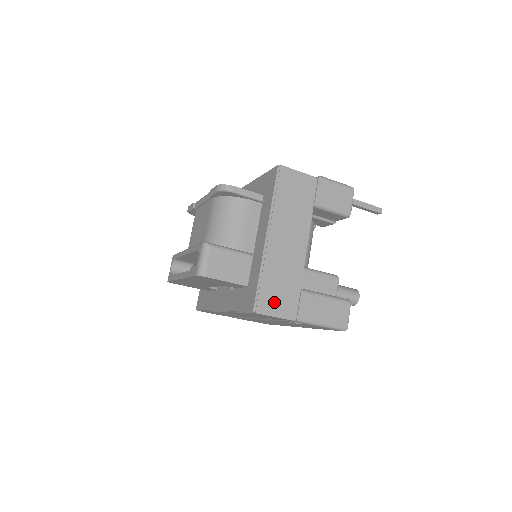
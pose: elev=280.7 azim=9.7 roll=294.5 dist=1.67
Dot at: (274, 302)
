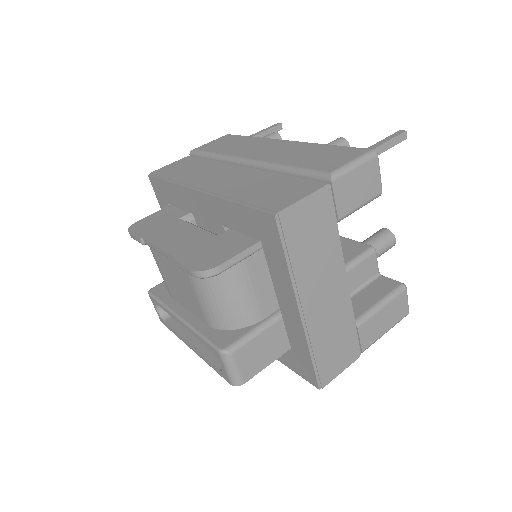
Dot at: (335, 362)
